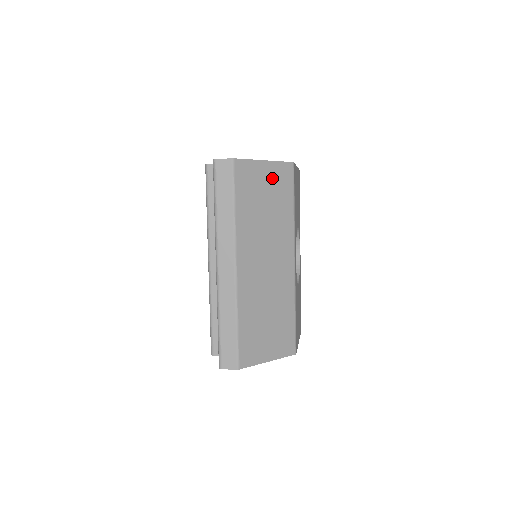
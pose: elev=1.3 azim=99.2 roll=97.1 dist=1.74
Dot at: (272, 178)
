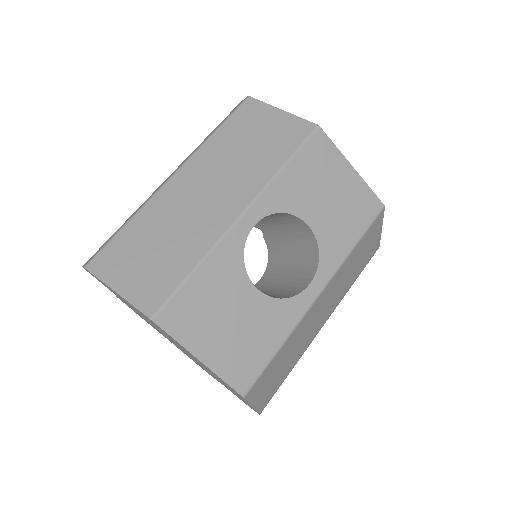
Dot at: (278, 126)
